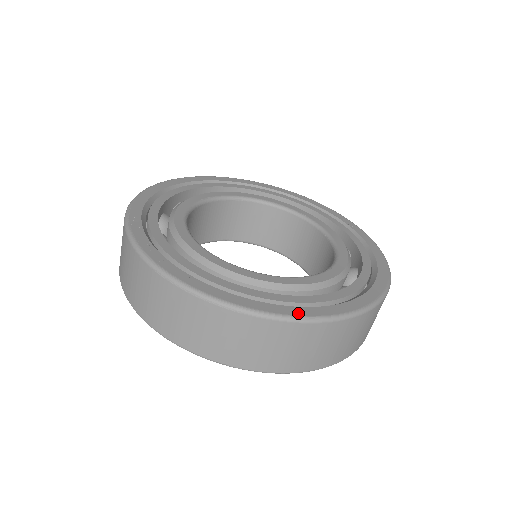
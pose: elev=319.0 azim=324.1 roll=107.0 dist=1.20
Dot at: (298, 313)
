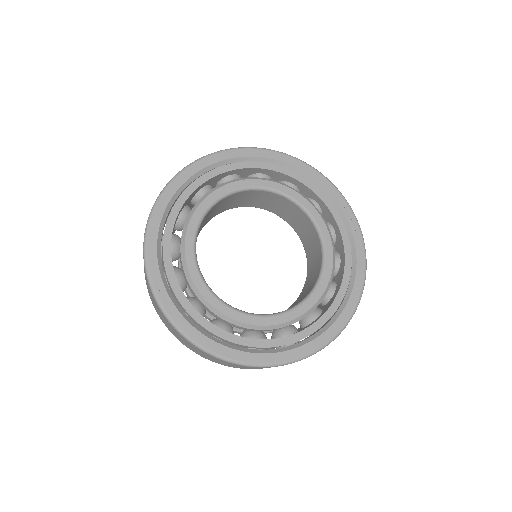
Dot at: (252, 360)
